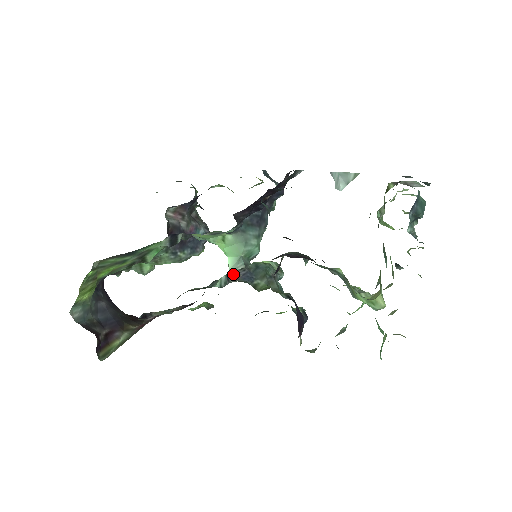
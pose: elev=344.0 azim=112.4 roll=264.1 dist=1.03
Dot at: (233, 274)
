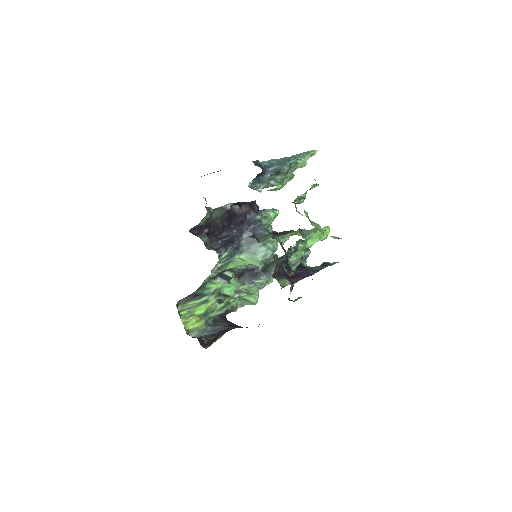
Dot at: occluded
